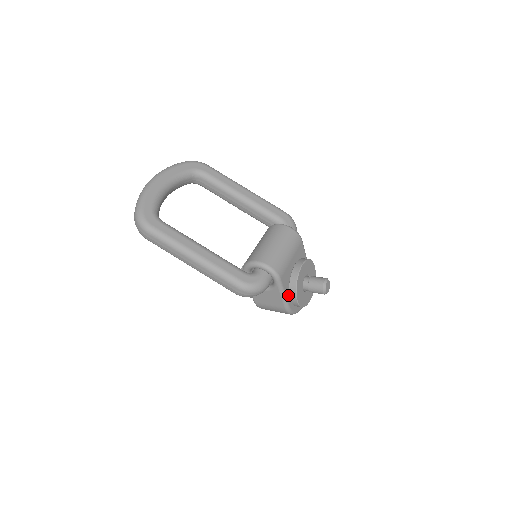
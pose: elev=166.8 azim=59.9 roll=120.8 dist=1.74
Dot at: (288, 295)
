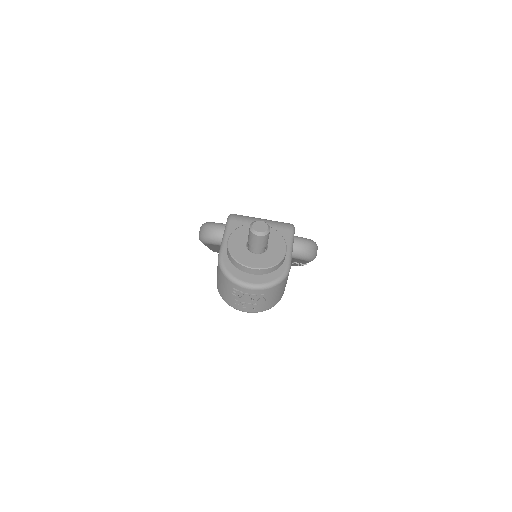
Dot at: occluded
